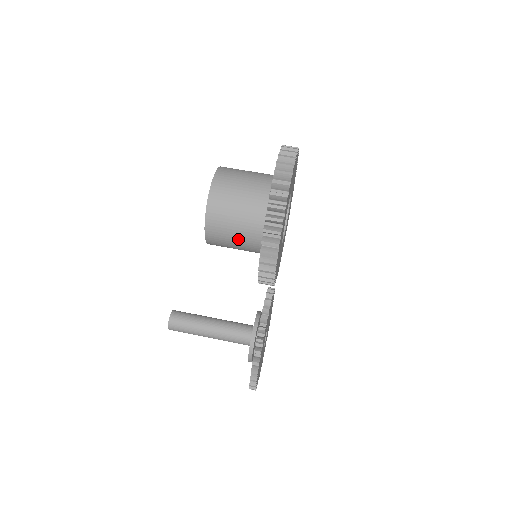
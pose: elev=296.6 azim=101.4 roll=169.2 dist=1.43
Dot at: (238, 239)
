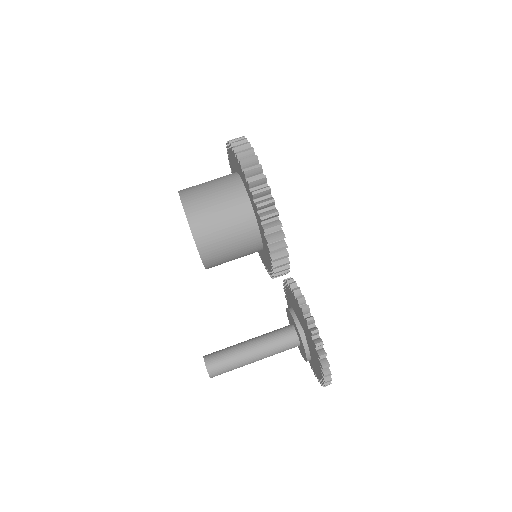
Dot at: (233, 241)
